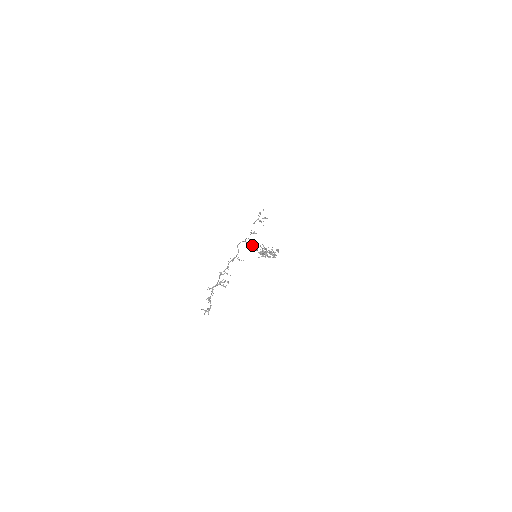
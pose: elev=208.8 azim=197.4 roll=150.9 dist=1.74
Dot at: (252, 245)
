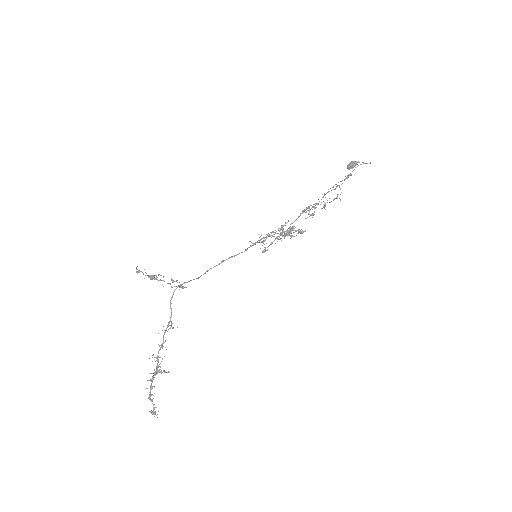
Dot at: (221, 261)
